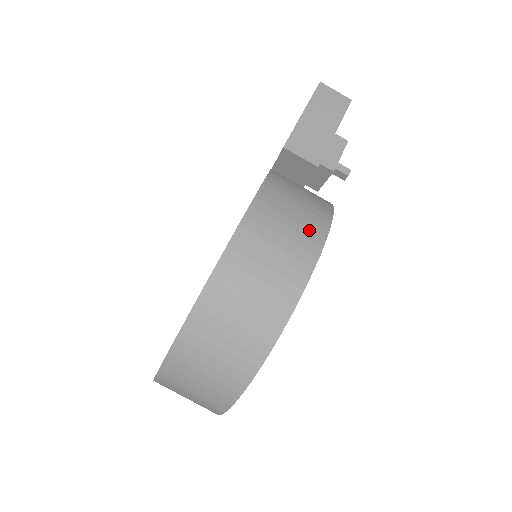
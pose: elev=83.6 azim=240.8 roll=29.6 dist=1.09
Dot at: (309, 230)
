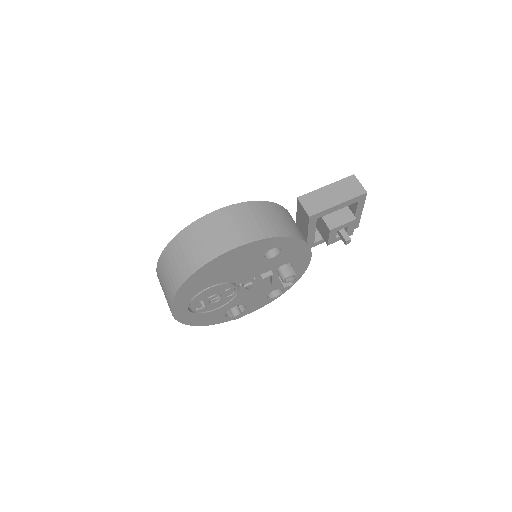
Dot at: (253, 231)
